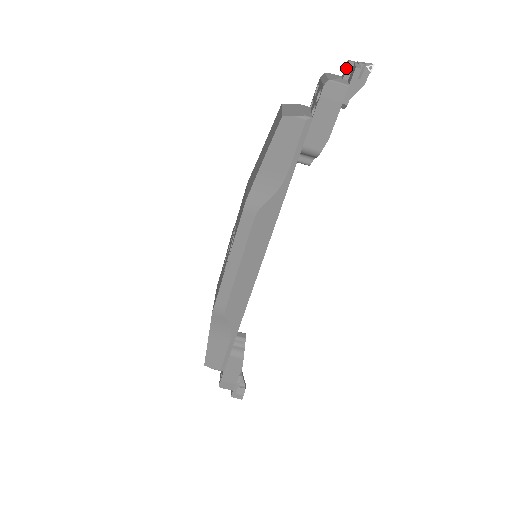
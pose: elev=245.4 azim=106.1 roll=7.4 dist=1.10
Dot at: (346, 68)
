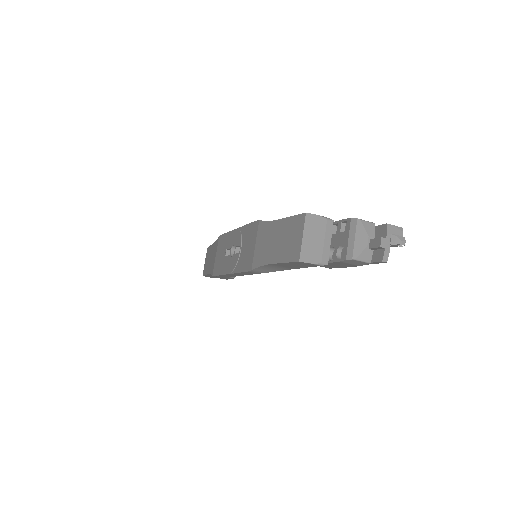
Dot at: (375, 246)
